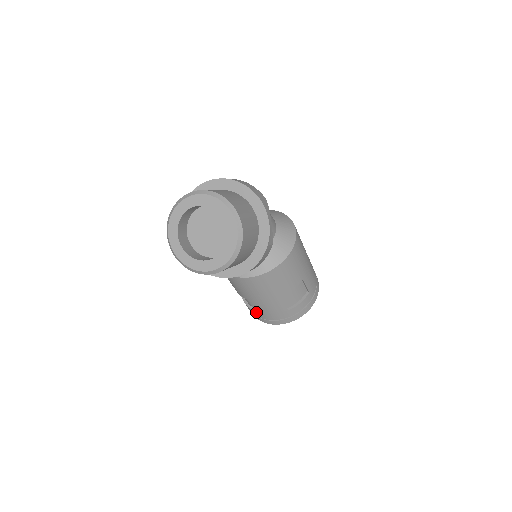
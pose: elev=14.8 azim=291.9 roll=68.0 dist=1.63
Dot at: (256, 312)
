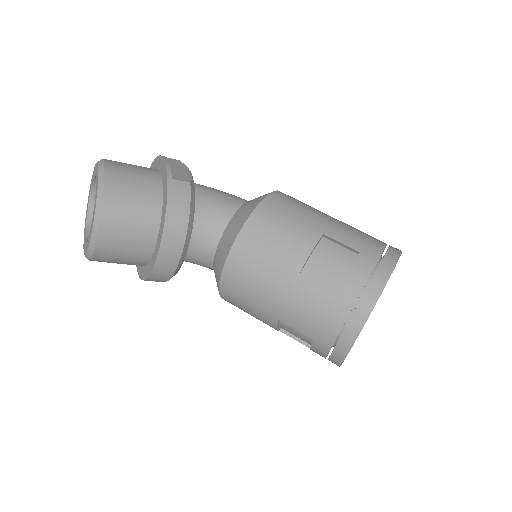
Dot at: (313, 340)
